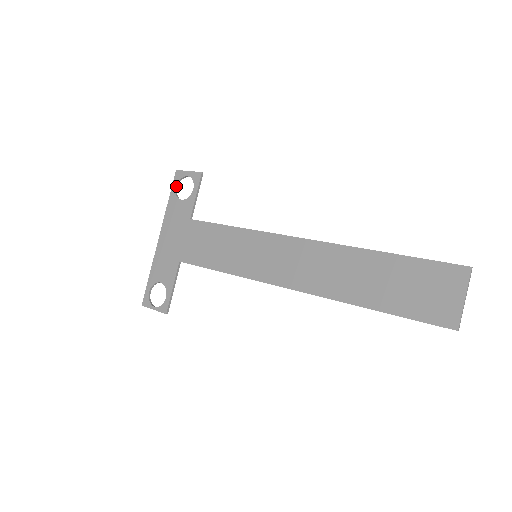
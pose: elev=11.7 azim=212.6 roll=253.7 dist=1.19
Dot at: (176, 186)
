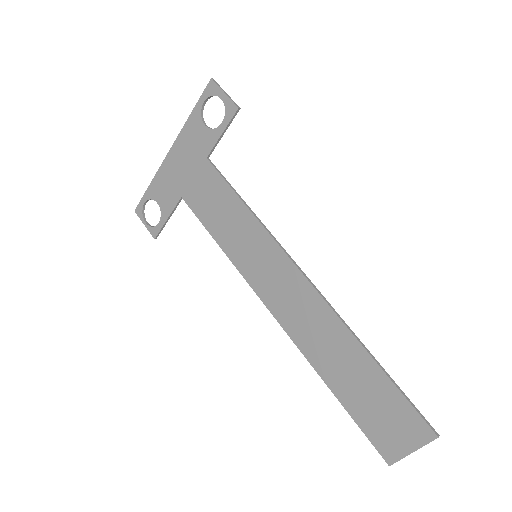
Dot at: (205, 101)
